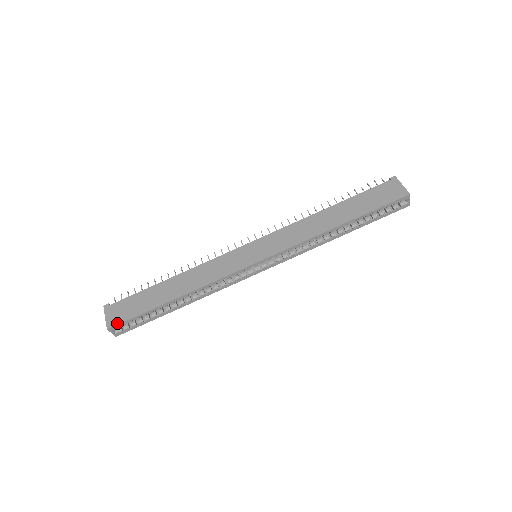
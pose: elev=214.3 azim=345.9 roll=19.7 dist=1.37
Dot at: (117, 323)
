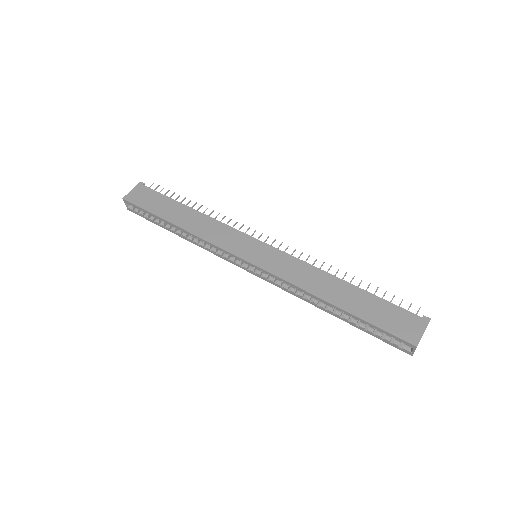
Dot at: (131, 201)
